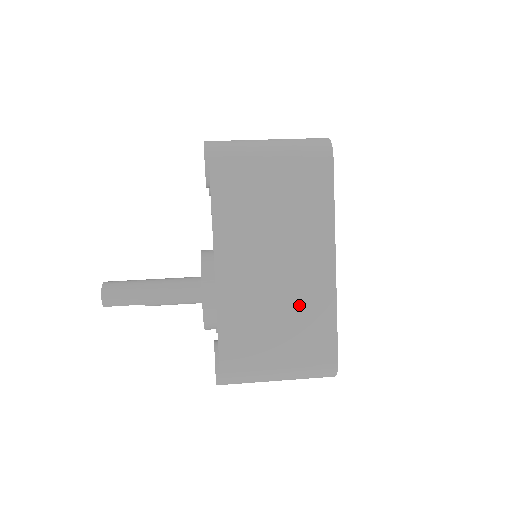
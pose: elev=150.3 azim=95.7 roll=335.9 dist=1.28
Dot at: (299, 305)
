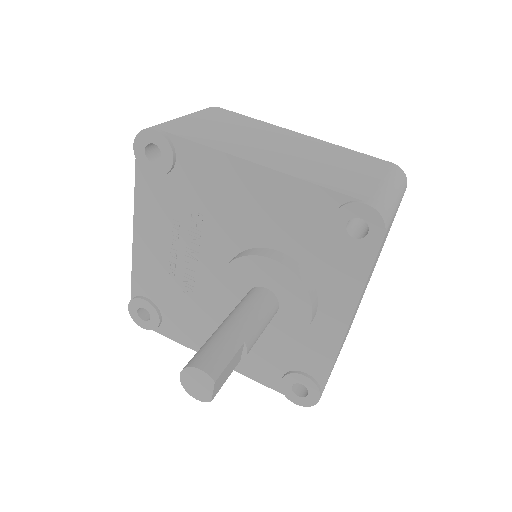
Dot at: (326, 154)
